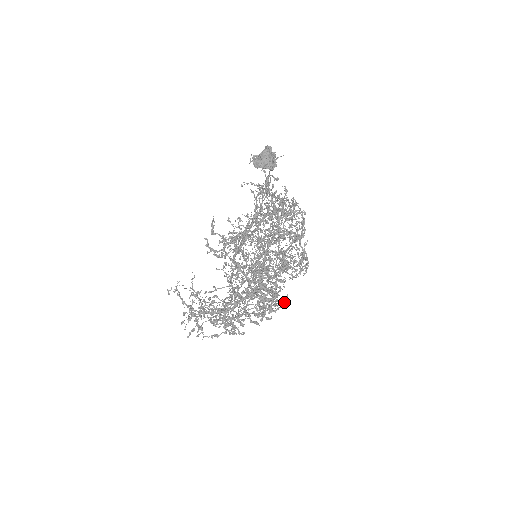
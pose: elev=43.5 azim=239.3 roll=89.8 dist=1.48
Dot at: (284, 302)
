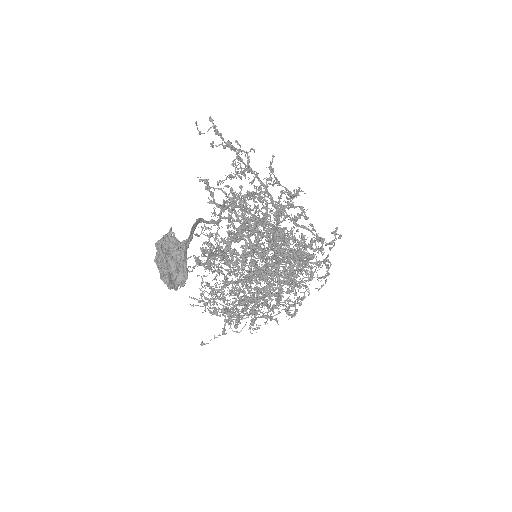
Dot at: occluded
